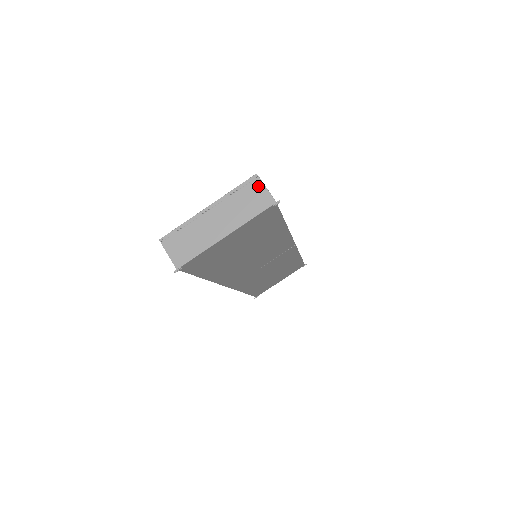
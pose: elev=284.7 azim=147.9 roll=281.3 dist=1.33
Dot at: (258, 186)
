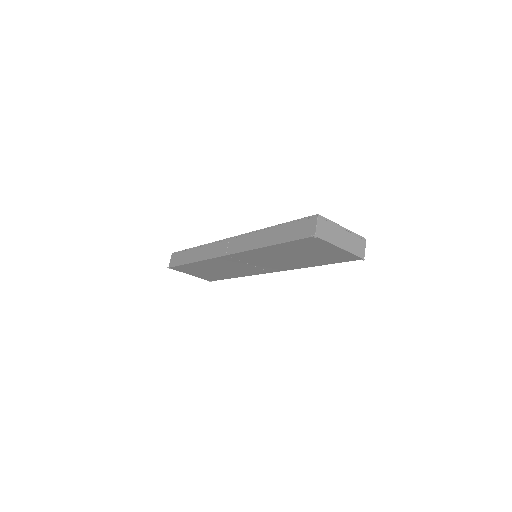
Dot at: (364, 244)
